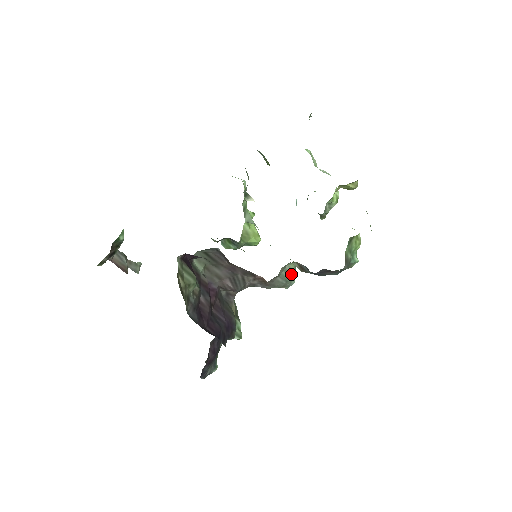
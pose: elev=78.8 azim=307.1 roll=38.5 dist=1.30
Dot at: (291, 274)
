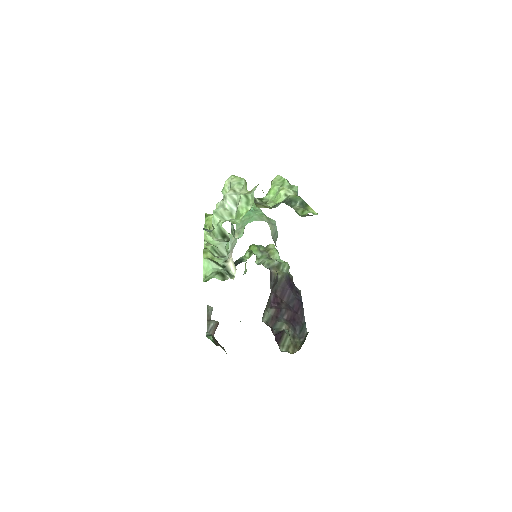
Dot at: (275, 231)
